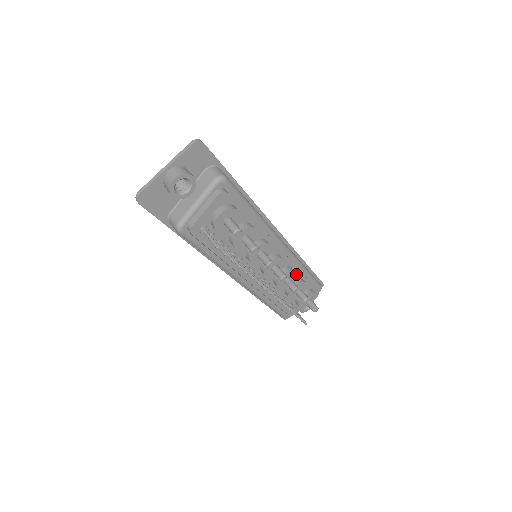
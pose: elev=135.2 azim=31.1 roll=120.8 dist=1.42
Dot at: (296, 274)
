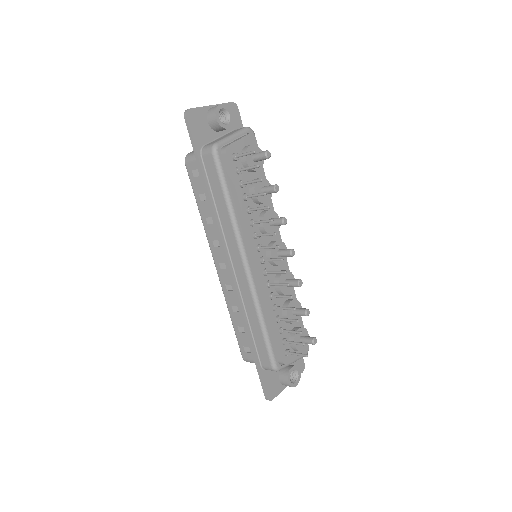
Dot at: (292, 292)
